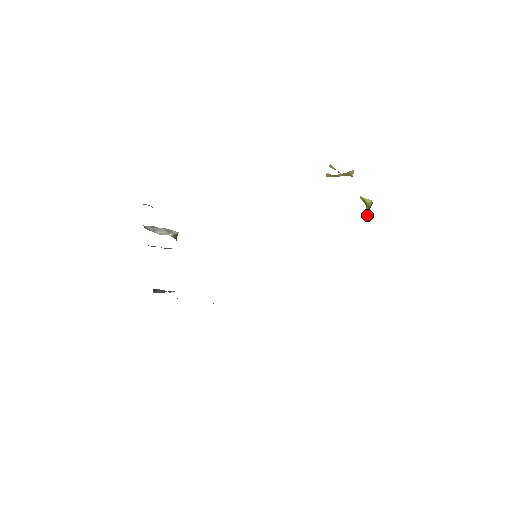
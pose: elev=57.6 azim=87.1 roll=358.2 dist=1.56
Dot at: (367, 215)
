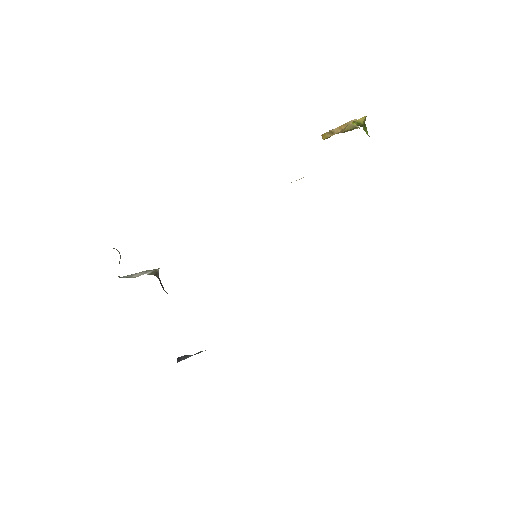
Dot at: (368, 135)
